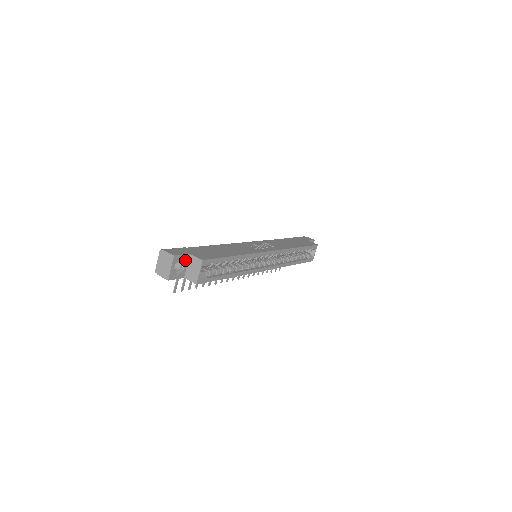
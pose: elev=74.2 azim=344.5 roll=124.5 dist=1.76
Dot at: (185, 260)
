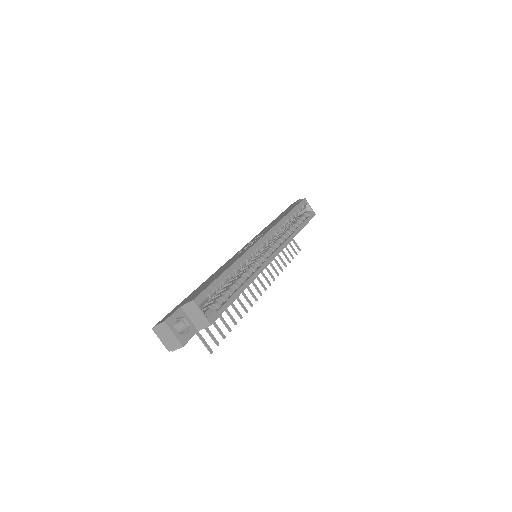
Dot at: (181, 316)
